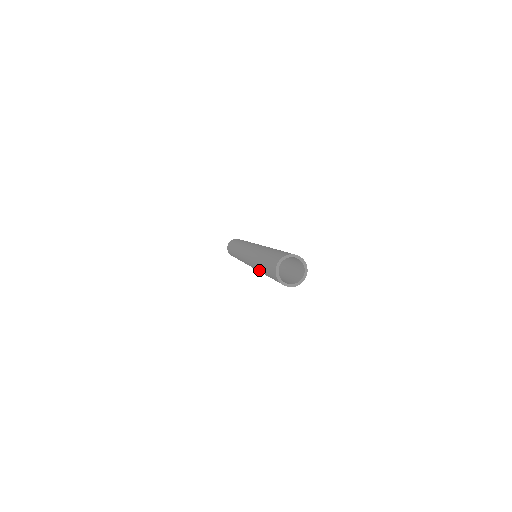
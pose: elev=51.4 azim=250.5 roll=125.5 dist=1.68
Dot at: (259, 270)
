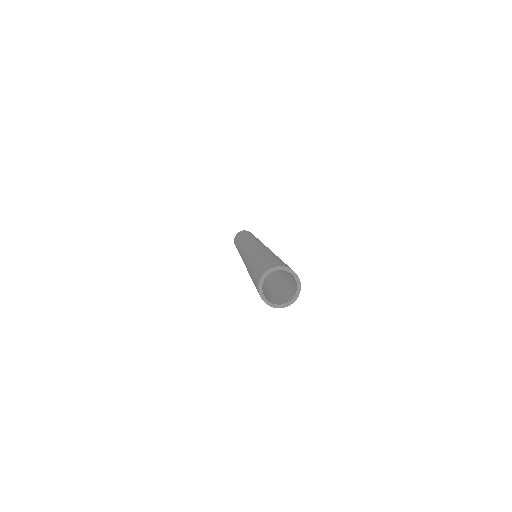
Dot at: occluded
